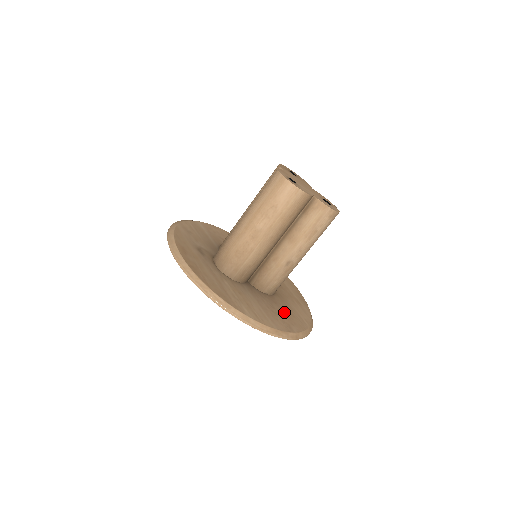
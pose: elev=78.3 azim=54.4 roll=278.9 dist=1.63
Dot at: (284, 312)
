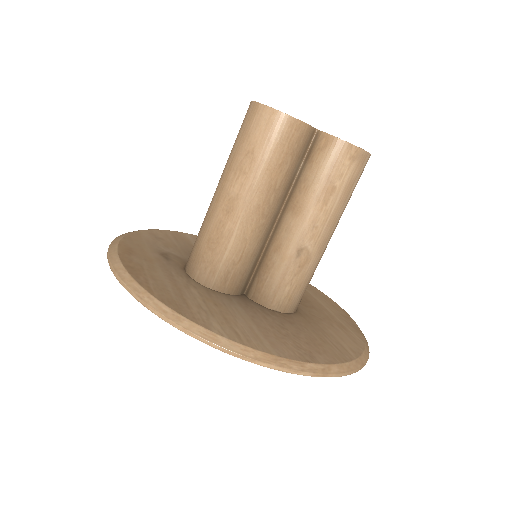
Dot at: (306, 335)
